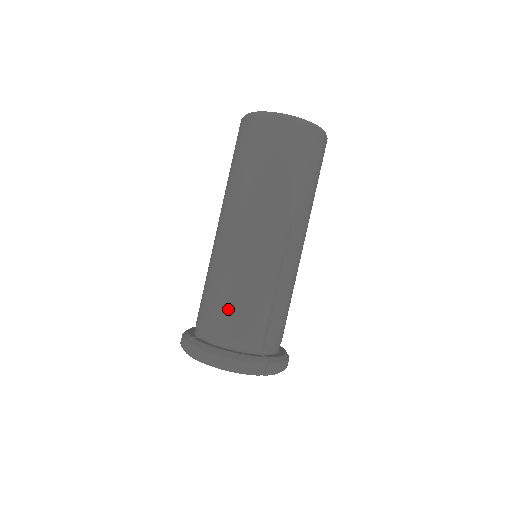
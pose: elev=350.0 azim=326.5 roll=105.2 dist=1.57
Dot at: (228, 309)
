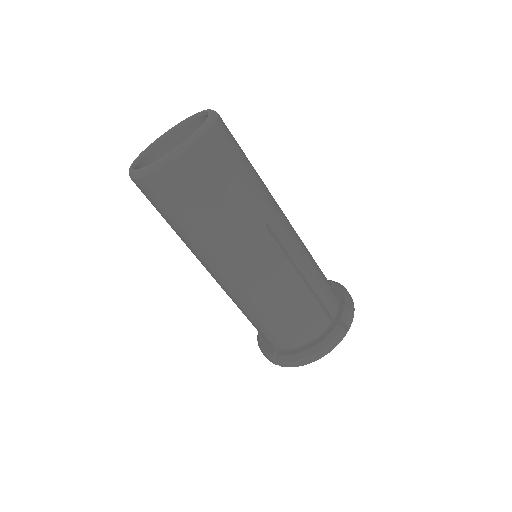
Dot at: (283, 324)
